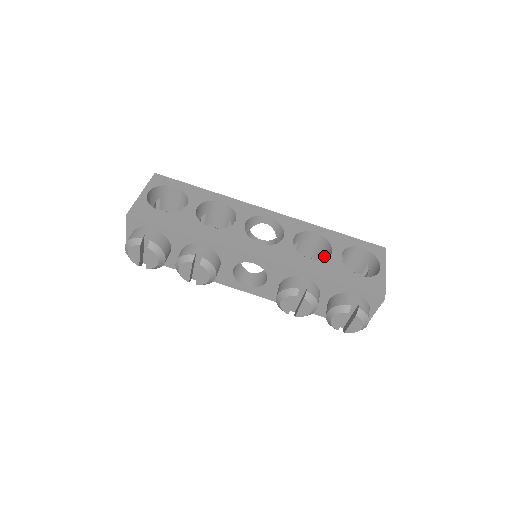
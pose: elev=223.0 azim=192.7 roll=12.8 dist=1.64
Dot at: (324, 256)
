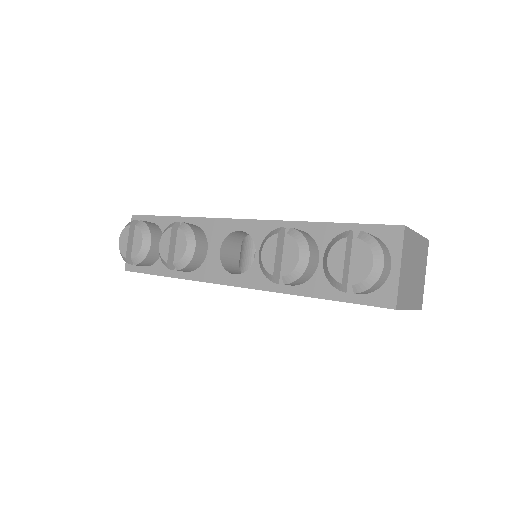
Dot at: occluded
